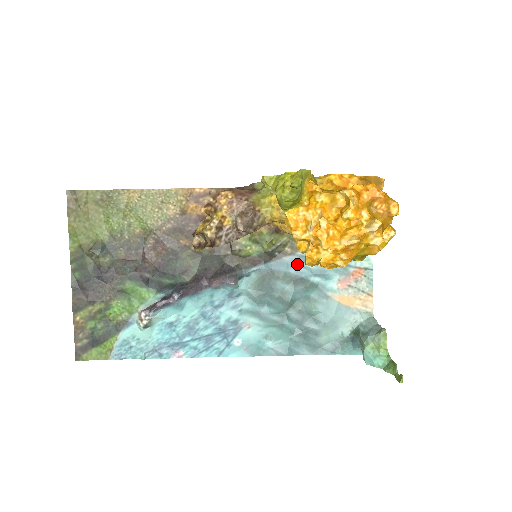
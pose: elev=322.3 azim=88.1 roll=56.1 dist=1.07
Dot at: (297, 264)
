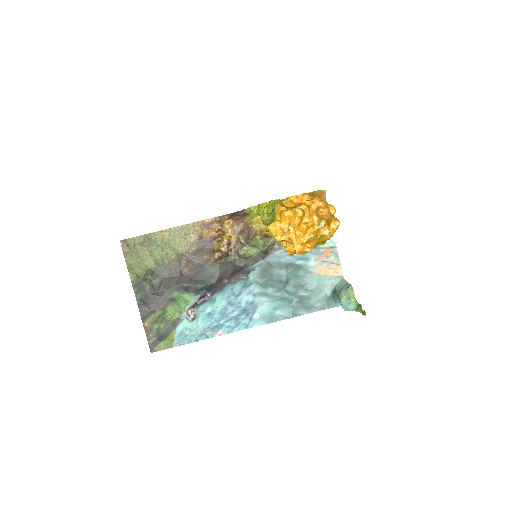
Dot at: (285, 255)
